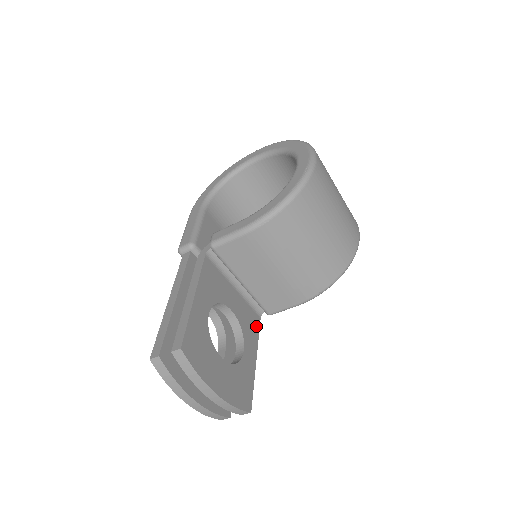
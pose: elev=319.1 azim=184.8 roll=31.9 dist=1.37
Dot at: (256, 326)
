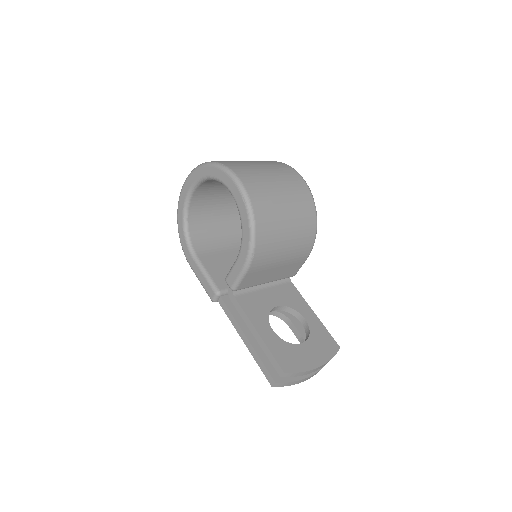
Dot at: (295, 292)
